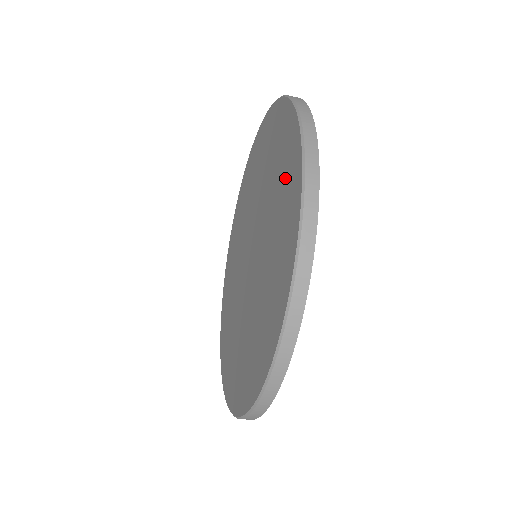
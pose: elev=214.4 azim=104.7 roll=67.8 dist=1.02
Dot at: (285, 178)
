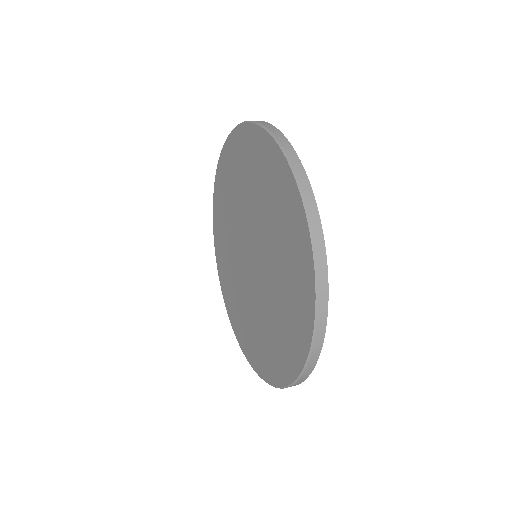
Dot at: (295, 264)
